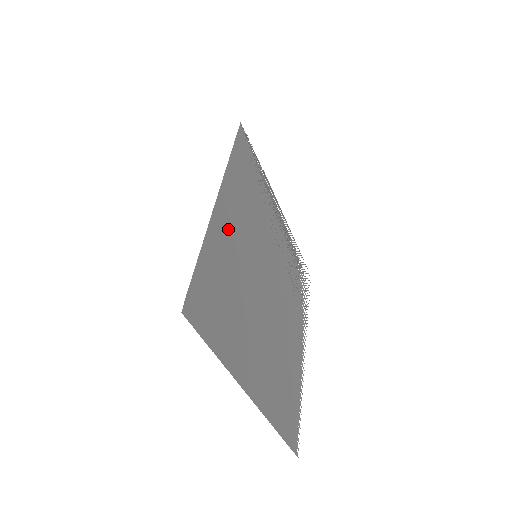
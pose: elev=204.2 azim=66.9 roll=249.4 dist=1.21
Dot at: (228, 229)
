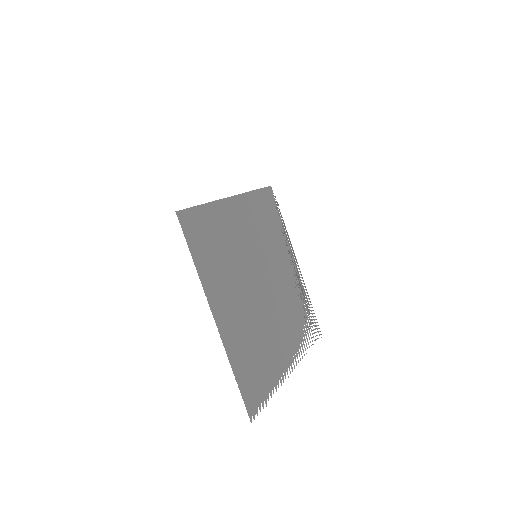
Dot at: (234, 218)
